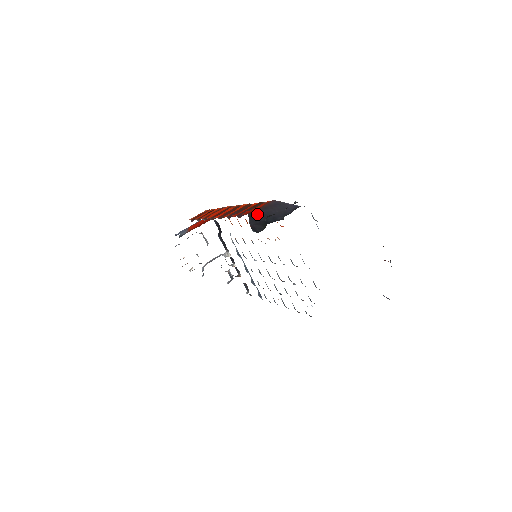
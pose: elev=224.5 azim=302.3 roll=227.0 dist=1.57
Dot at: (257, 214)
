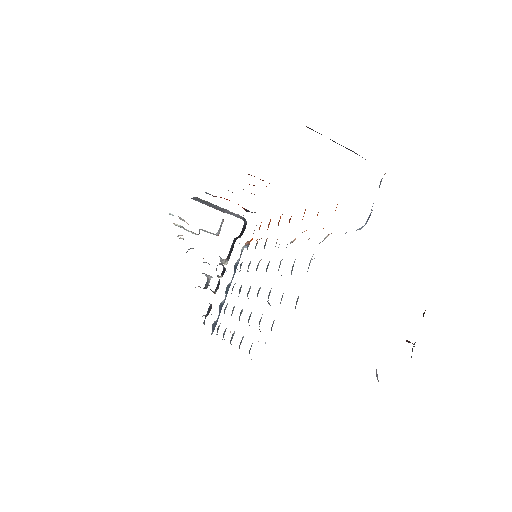
Dot at: occluded
